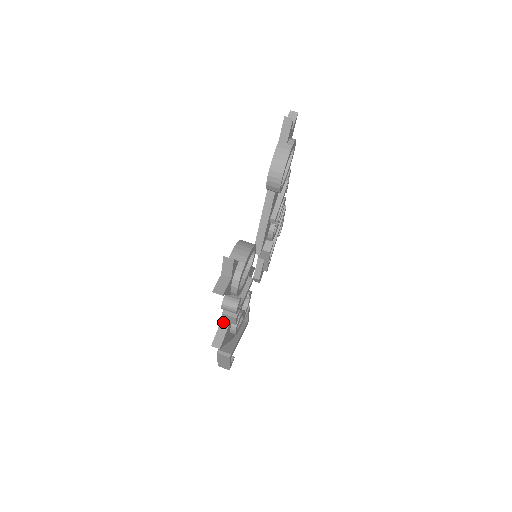
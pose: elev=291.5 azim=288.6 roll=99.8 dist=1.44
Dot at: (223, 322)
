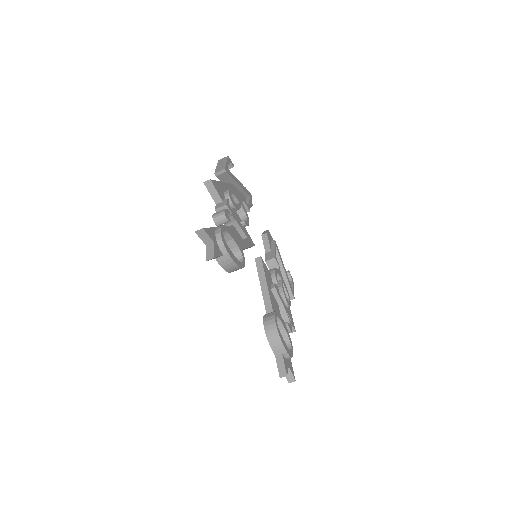
Dot at: occluded
